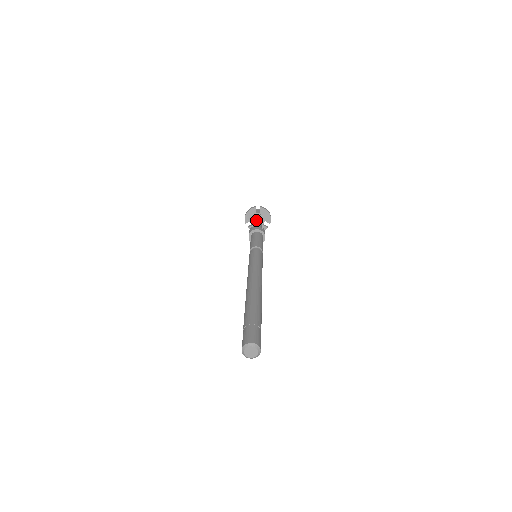
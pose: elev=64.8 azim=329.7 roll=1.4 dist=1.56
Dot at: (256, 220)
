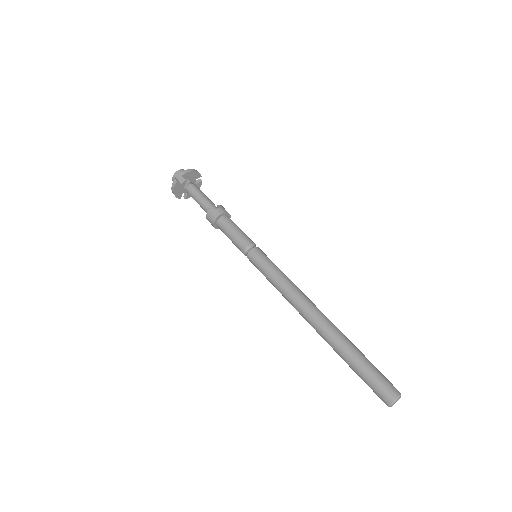
Dot at: (194, 195)
